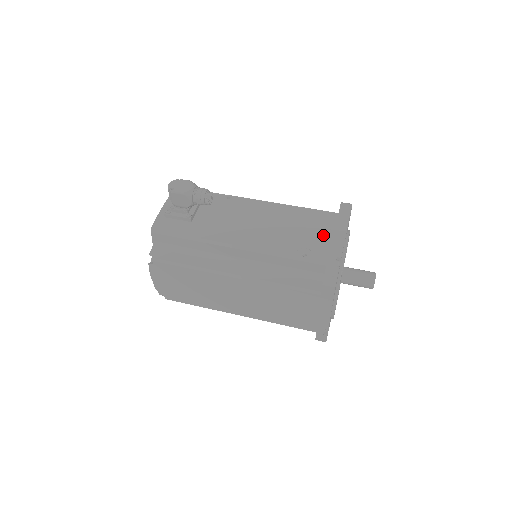
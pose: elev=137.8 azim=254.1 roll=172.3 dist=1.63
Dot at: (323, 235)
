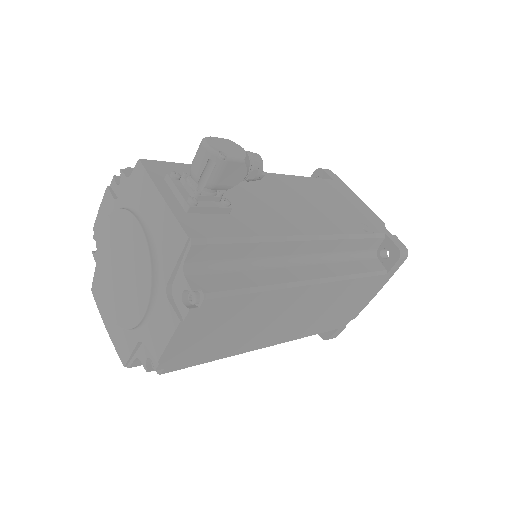
Dot at: (353, 205)
